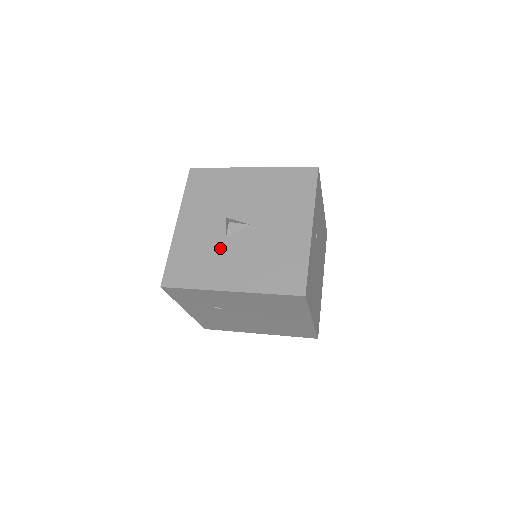
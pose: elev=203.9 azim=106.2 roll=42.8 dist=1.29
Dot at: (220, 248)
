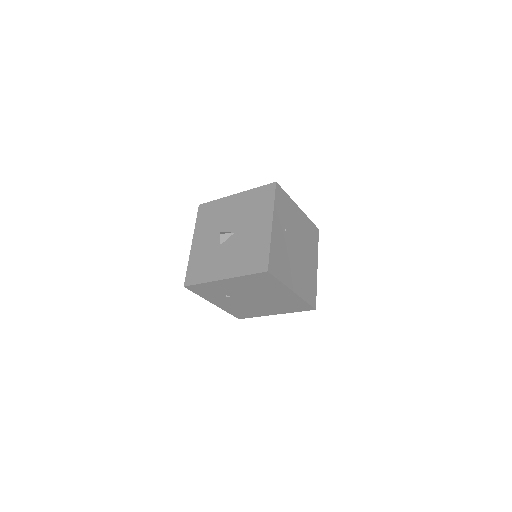
Dot at: (217, 253)
